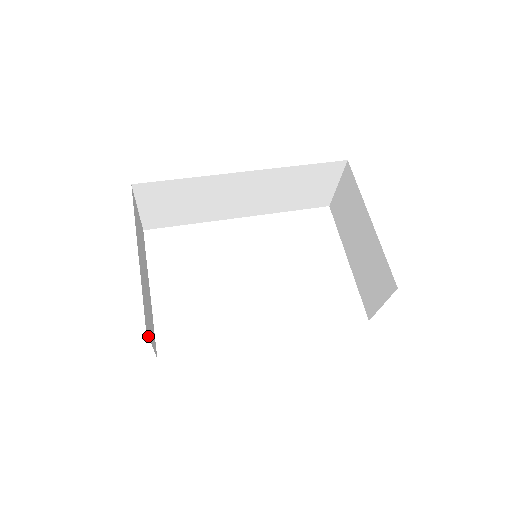
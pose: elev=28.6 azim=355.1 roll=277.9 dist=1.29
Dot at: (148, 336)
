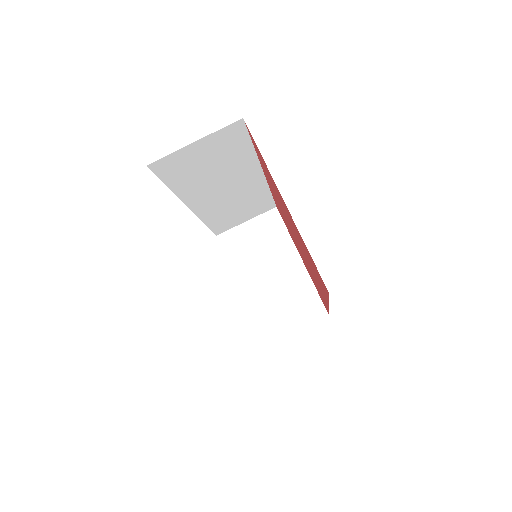
Dot at: occluded
